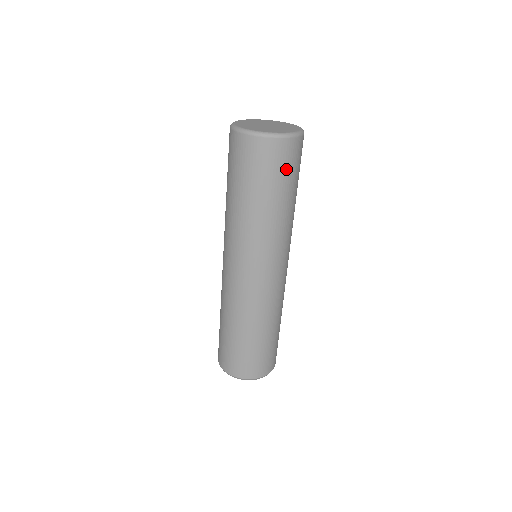
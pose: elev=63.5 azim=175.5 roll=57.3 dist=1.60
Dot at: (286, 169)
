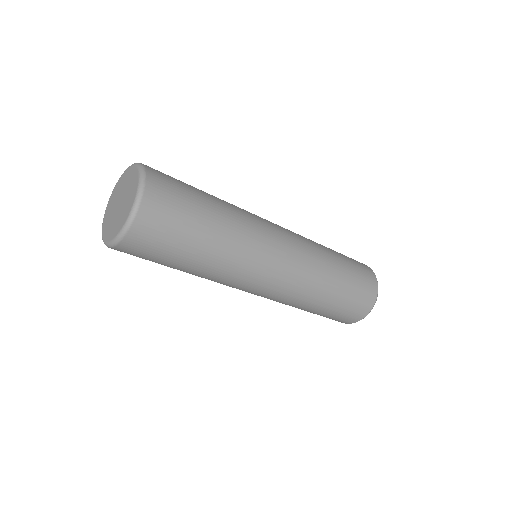
Dot at: (175, 218)
